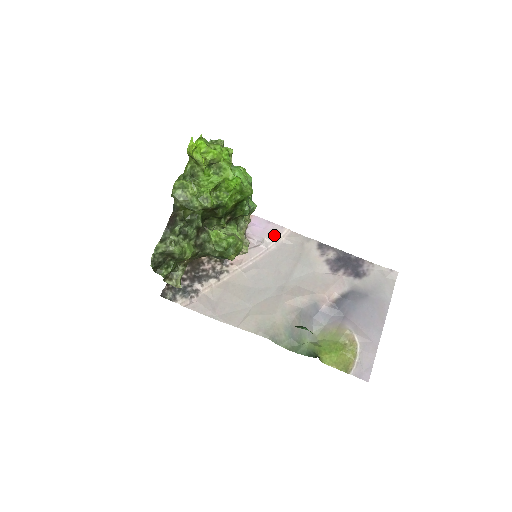
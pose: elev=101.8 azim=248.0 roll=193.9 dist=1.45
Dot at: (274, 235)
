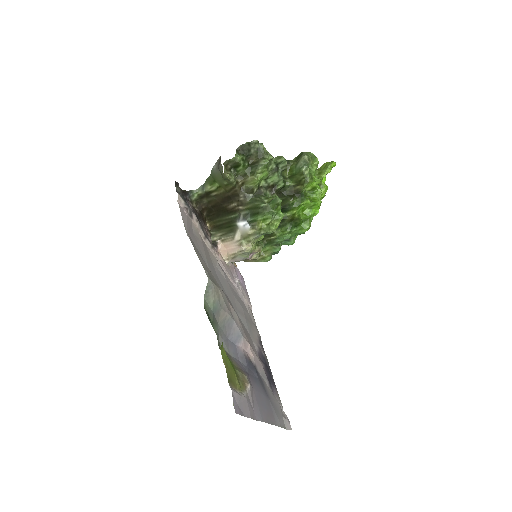
Dot at: (245, 293)
